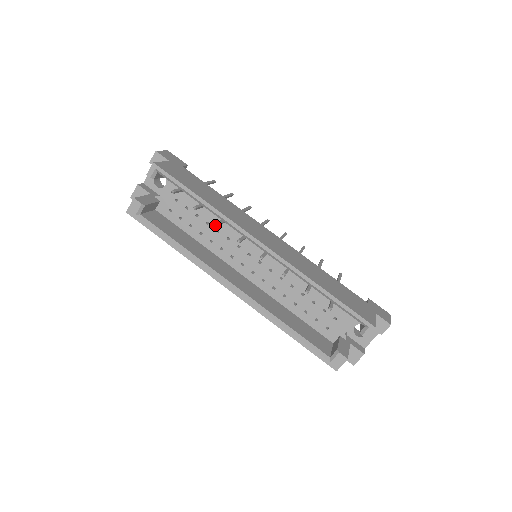
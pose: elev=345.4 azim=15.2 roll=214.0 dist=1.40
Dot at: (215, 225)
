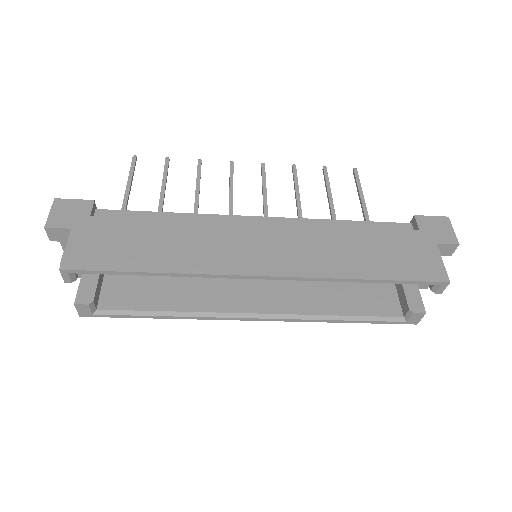
Dot at: occluded
